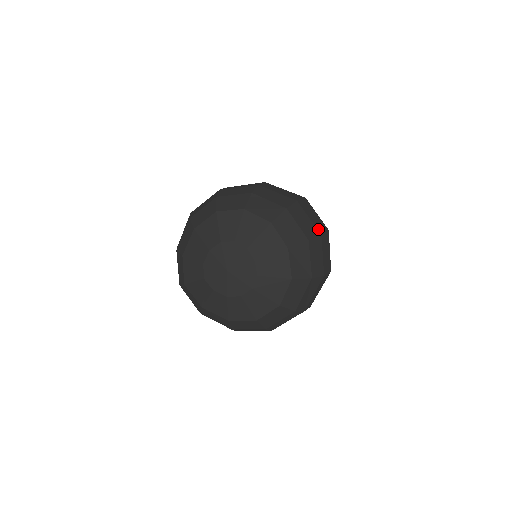
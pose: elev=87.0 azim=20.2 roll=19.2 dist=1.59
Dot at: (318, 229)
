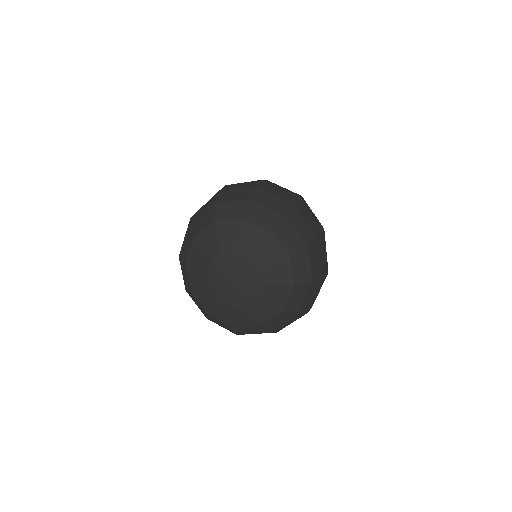
Dot at: (251, 187)
